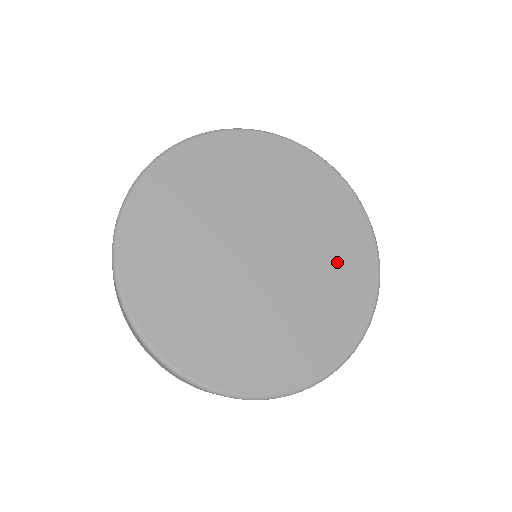
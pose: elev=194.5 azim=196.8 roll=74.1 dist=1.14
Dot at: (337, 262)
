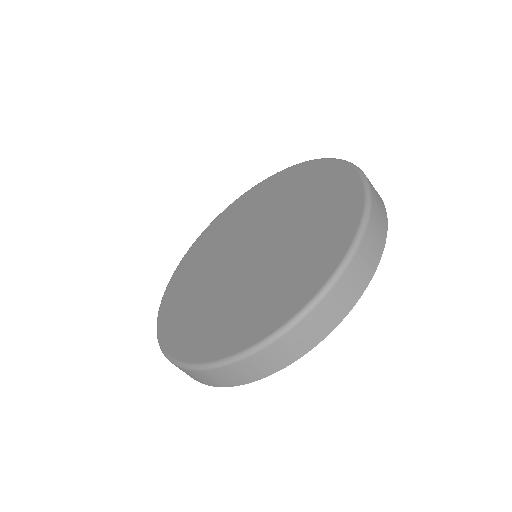
Dot at: (295, 266)
